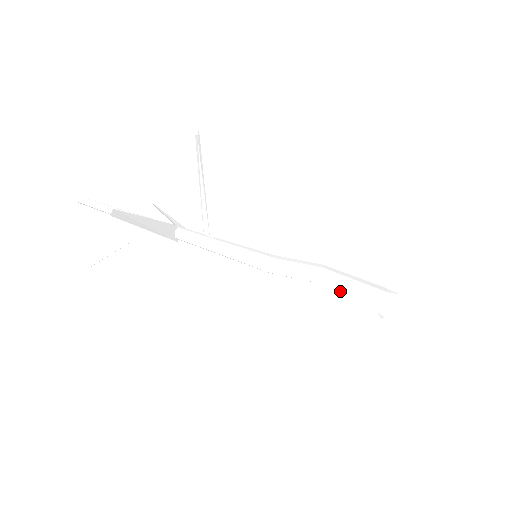
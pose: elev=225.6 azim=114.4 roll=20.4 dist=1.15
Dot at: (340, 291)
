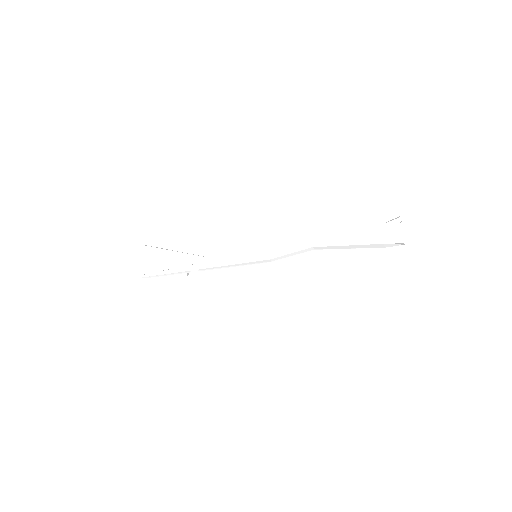
Dot at: (338, 248)
